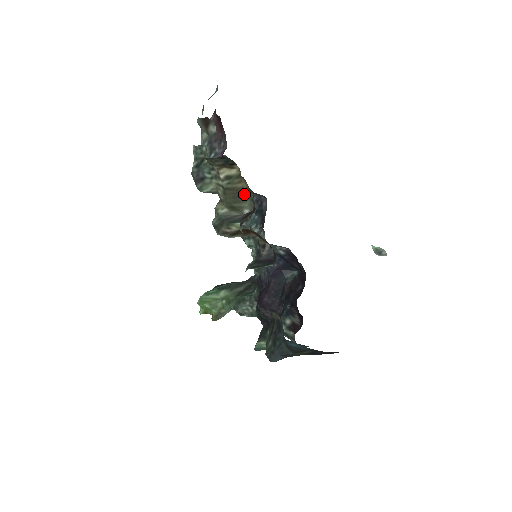
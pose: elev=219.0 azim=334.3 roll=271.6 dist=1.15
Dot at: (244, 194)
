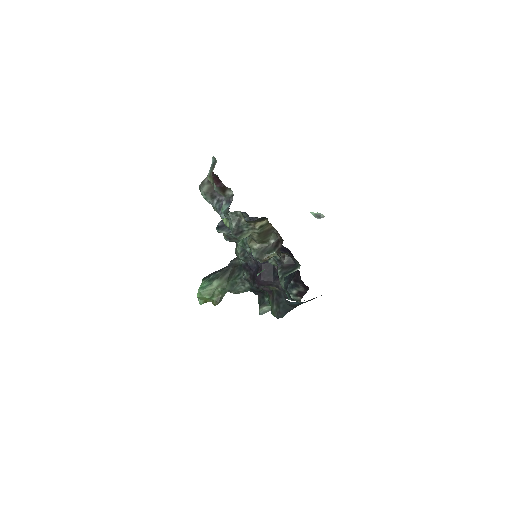
Dot at: (269, 232)
